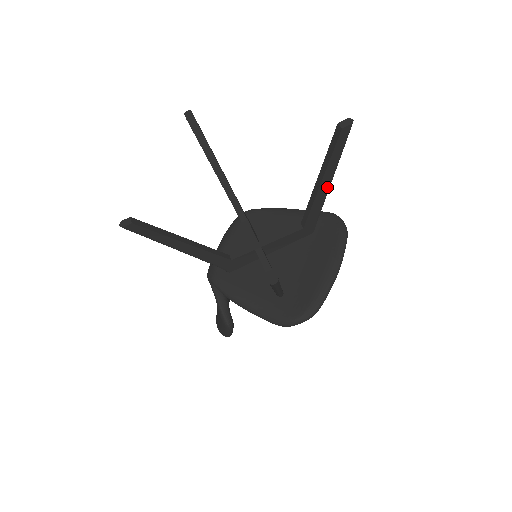
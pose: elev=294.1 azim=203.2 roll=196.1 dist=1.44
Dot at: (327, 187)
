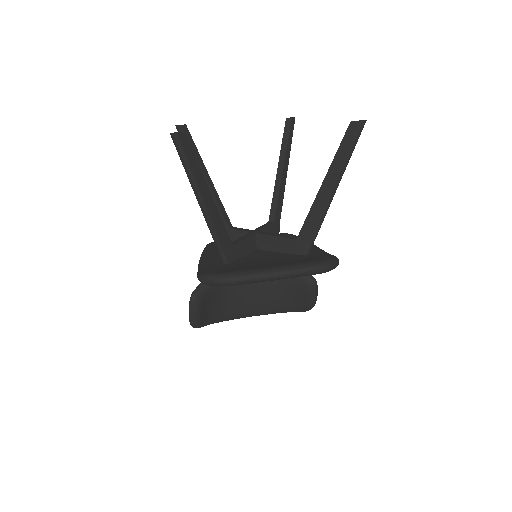
Dot at: (327, 195)
